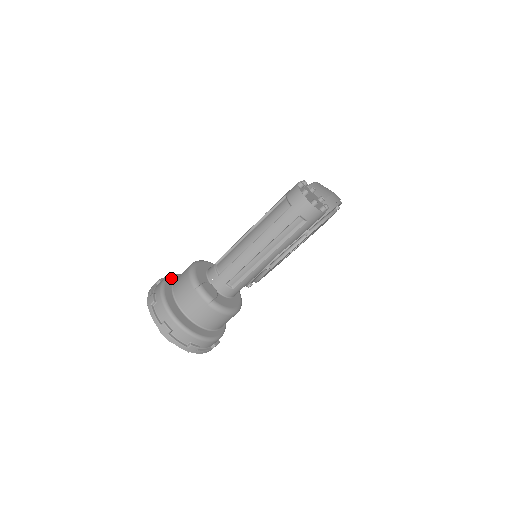
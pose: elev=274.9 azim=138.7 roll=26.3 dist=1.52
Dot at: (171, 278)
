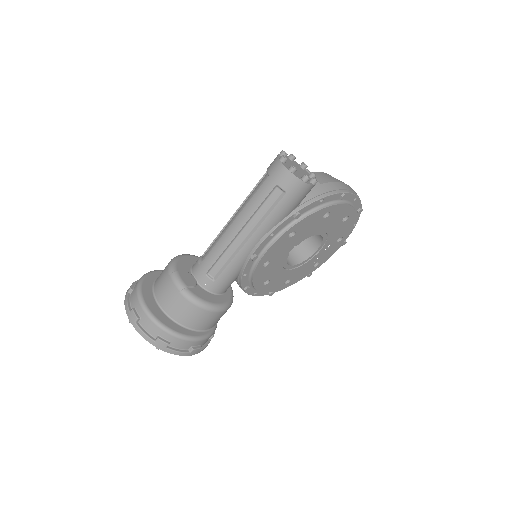
Dot at: (160, 272)
